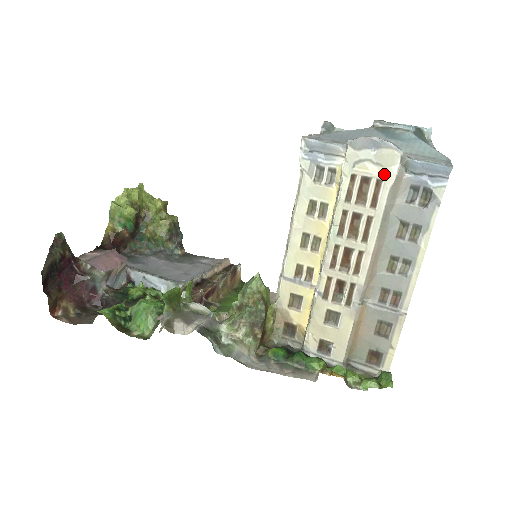
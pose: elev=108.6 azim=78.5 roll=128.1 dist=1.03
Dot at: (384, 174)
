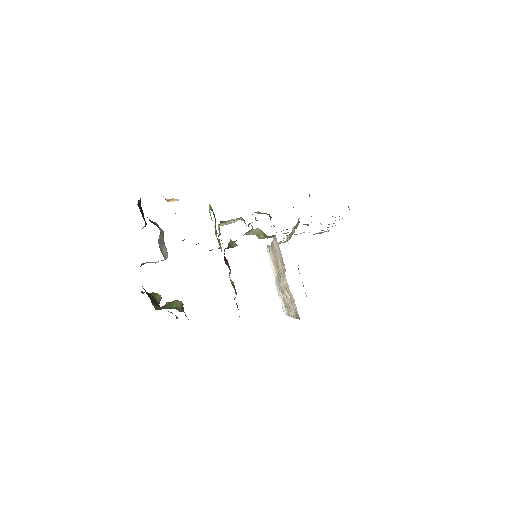
Dot at: occluded
